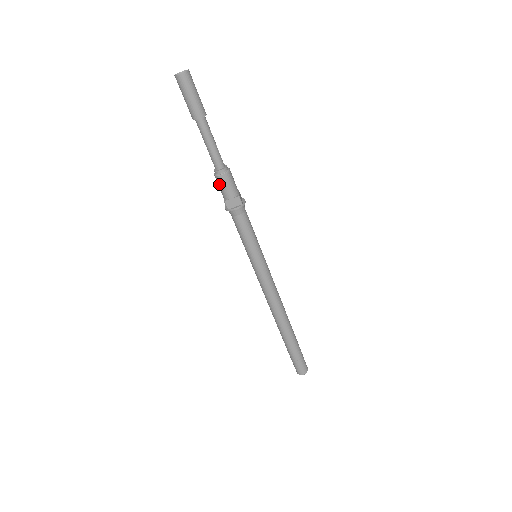
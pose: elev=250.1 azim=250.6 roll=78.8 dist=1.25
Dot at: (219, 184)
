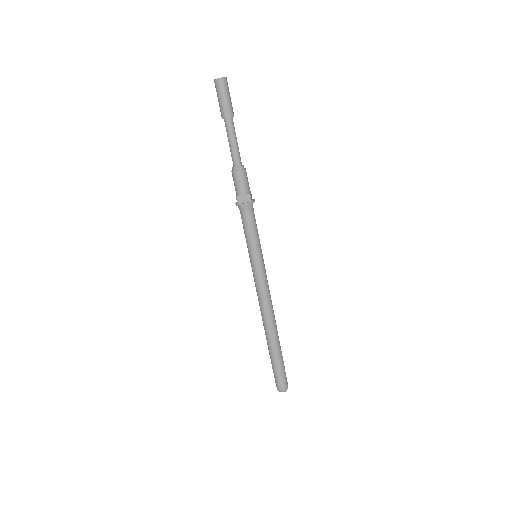
Dot at: (234, 180)
